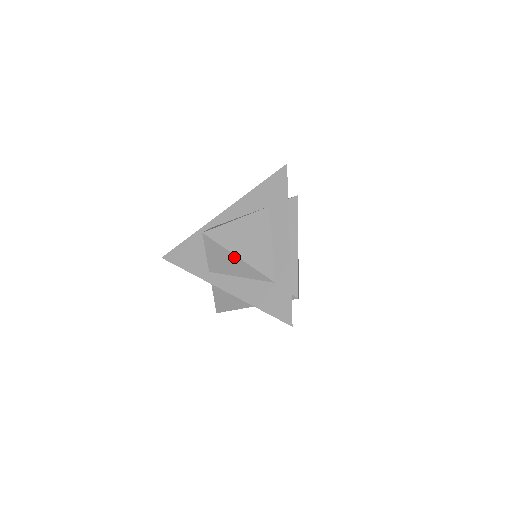
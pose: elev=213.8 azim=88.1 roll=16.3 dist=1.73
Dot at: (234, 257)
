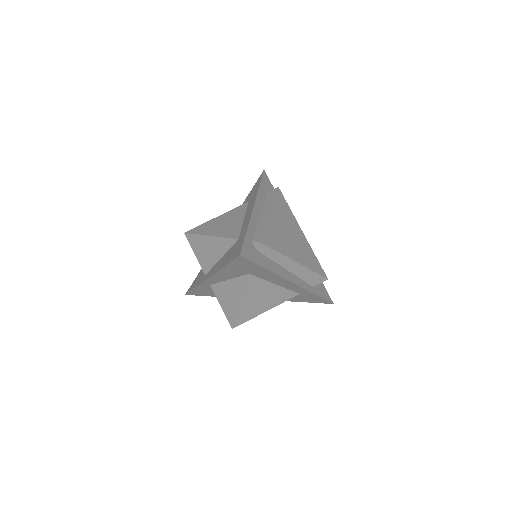
Dot at: (207, 238)
